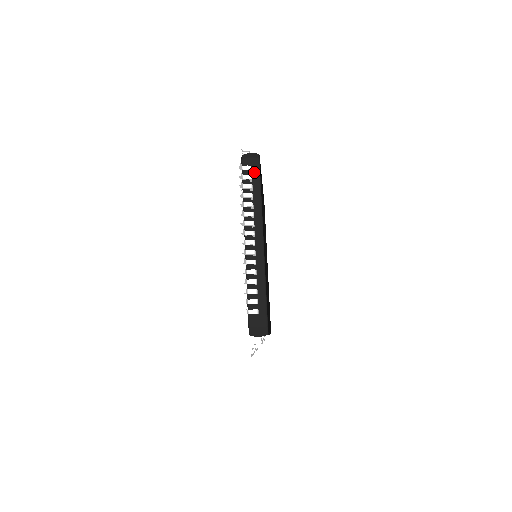
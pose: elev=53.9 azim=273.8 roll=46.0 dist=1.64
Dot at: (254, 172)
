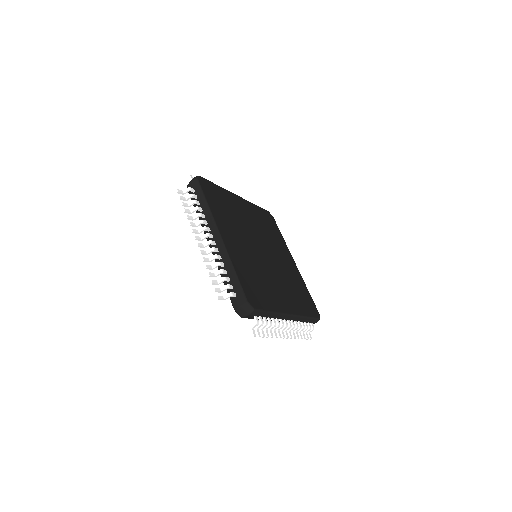
Dot at: (196, 190)
